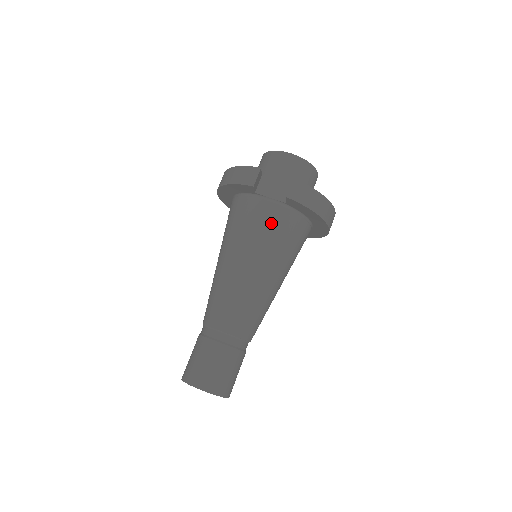
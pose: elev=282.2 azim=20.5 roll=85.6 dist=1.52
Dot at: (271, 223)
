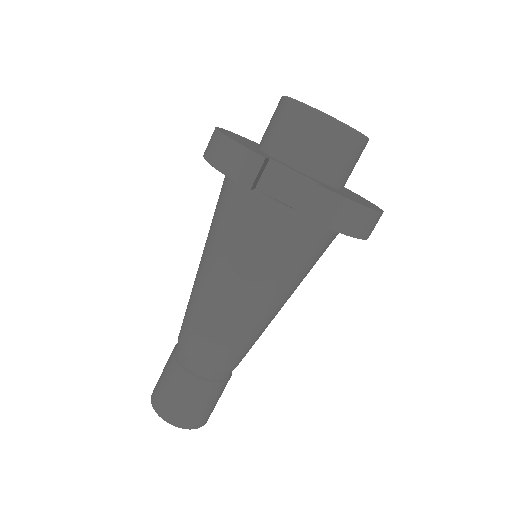
Dot at: (276, 239)
